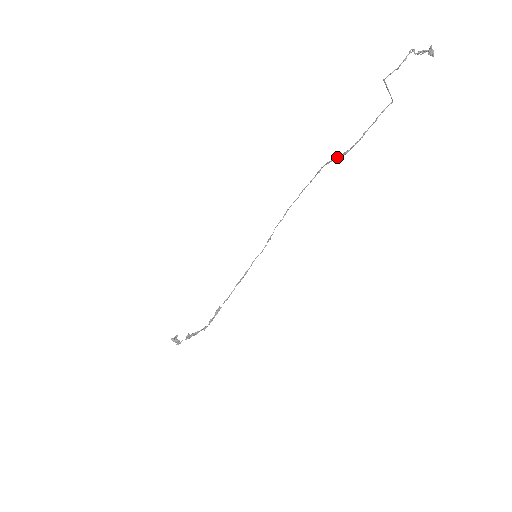
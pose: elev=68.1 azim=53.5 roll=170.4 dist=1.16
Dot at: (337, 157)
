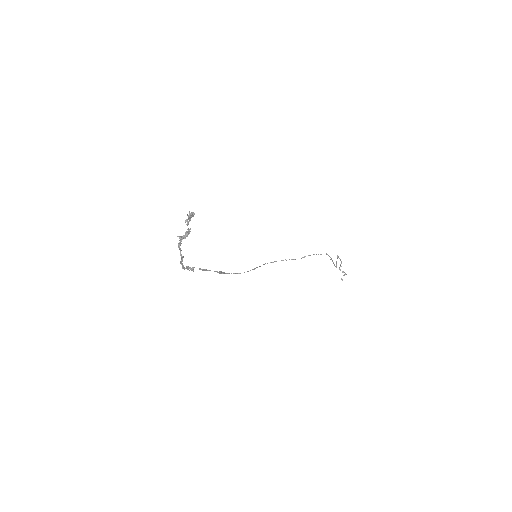
Dot at: (320, 254)
